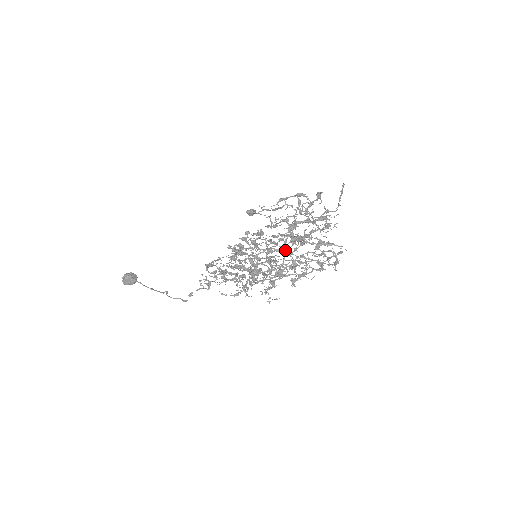
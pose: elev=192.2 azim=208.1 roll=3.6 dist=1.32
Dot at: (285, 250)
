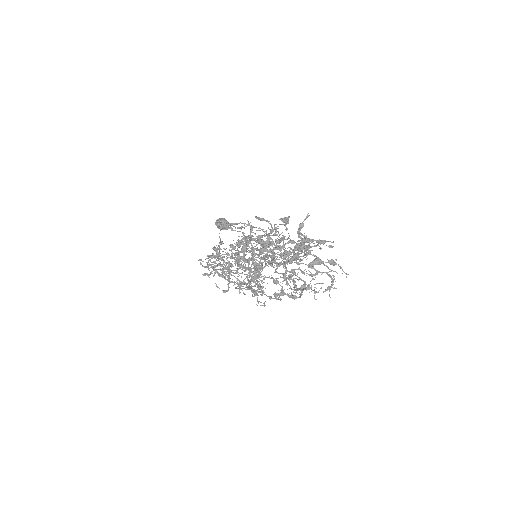
Dot at: occluded
